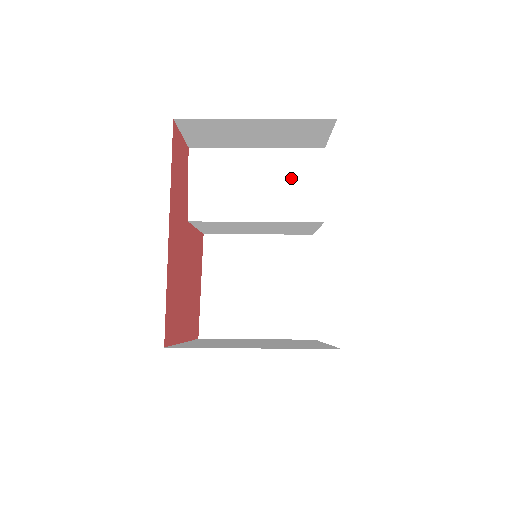
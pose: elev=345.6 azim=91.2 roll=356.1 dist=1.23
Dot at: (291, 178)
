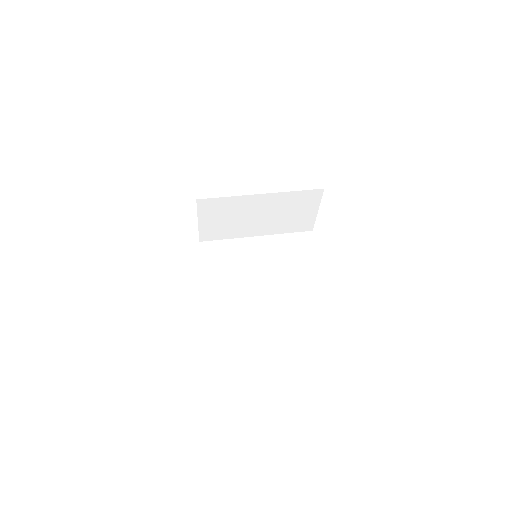
Dot at: (290, 210)
